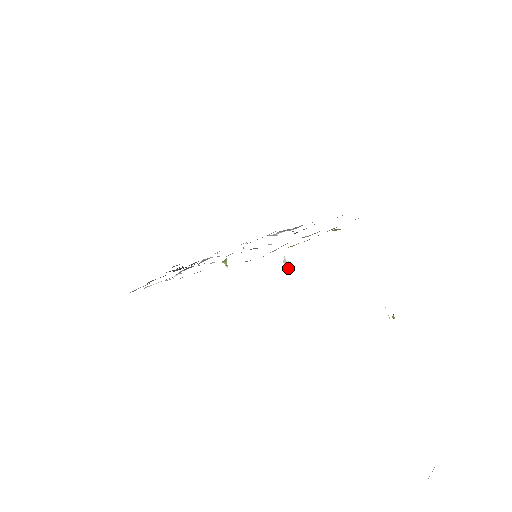
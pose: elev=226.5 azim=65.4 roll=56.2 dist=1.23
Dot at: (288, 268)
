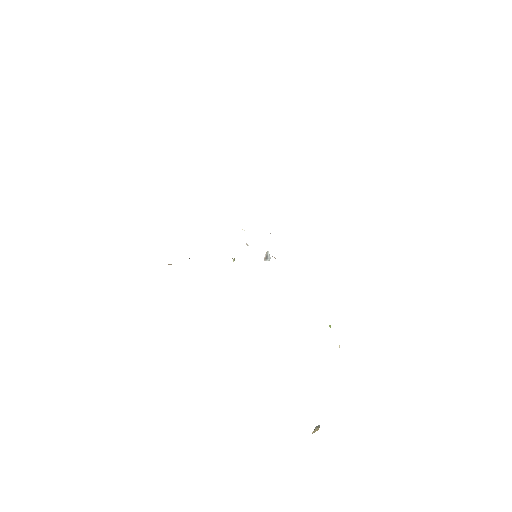
Dot at: (267, 259)
